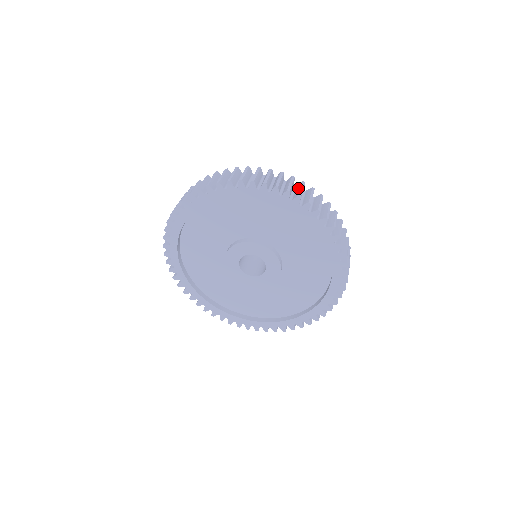
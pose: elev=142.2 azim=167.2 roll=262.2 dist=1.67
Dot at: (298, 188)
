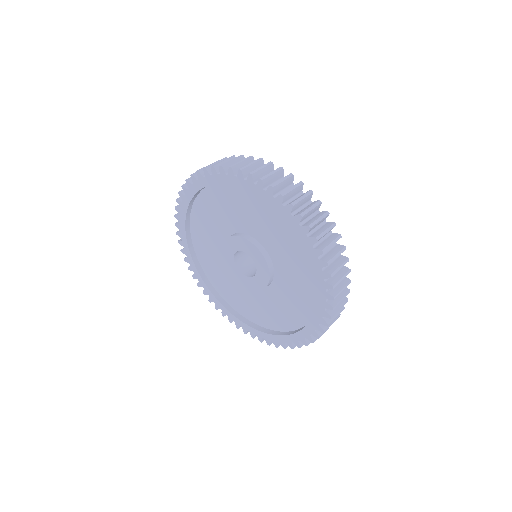
Dot at: occluded
